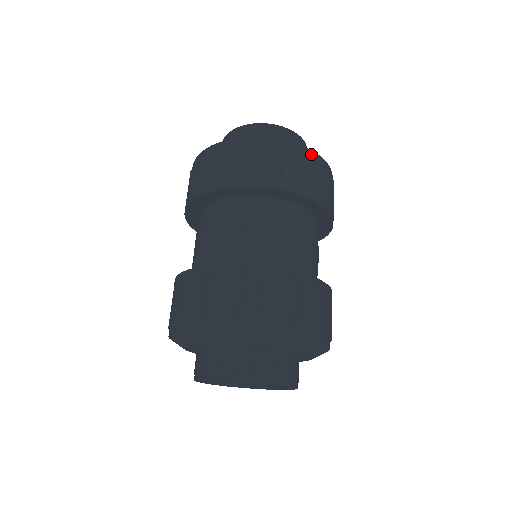
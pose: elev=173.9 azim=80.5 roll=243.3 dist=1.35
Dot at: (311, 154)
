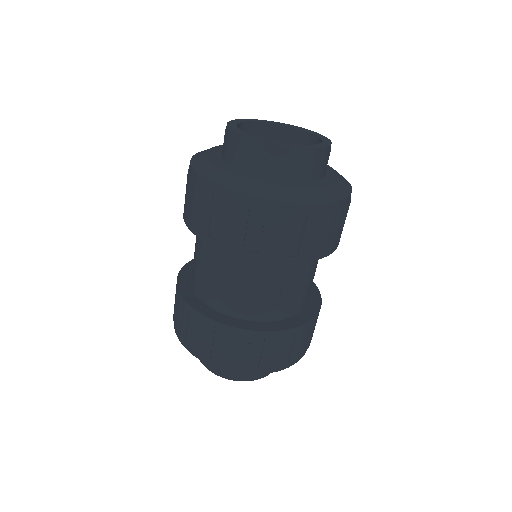
Dot at: occluded
